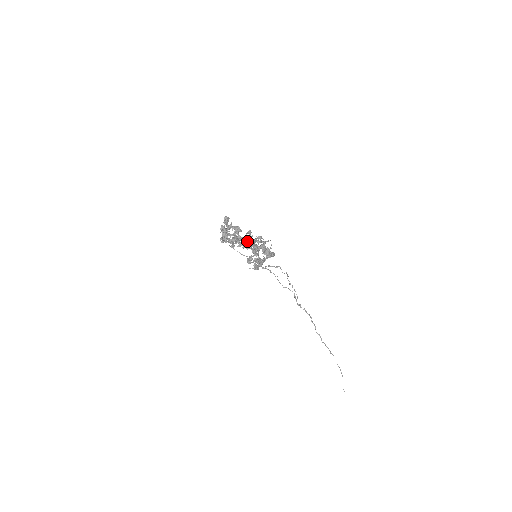
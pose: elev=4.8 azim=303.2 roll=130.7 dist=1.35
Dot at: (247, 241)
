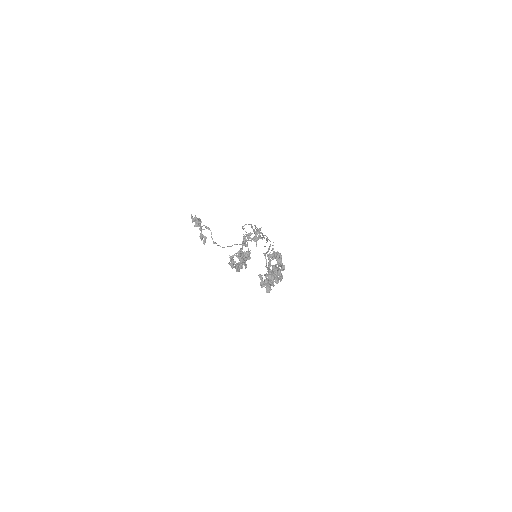
Dot at: (278, 281)
